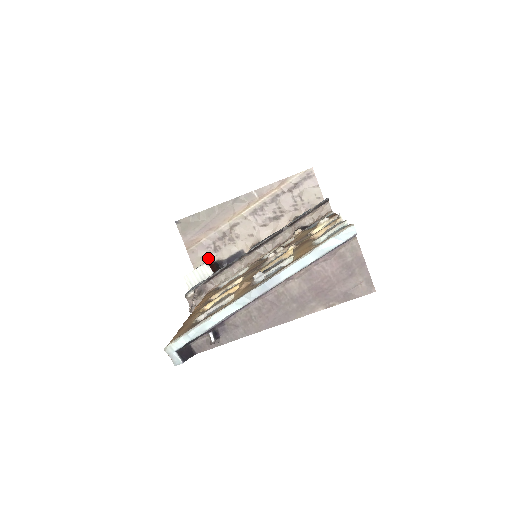
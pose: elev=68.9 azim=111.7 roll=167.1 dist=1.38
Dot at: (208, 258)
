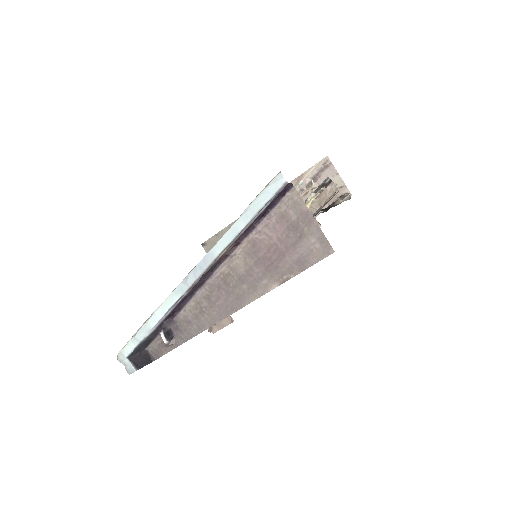
Dot at: occluded
